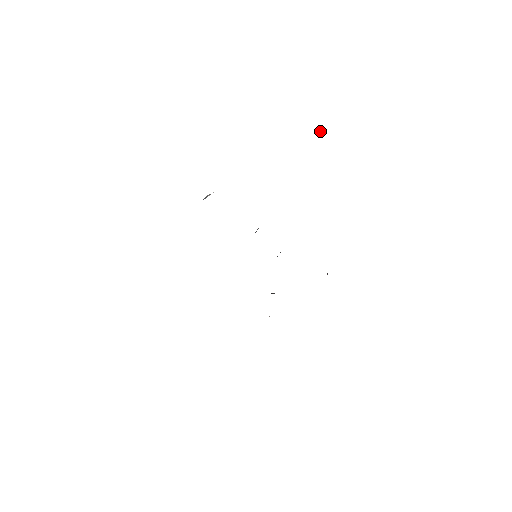
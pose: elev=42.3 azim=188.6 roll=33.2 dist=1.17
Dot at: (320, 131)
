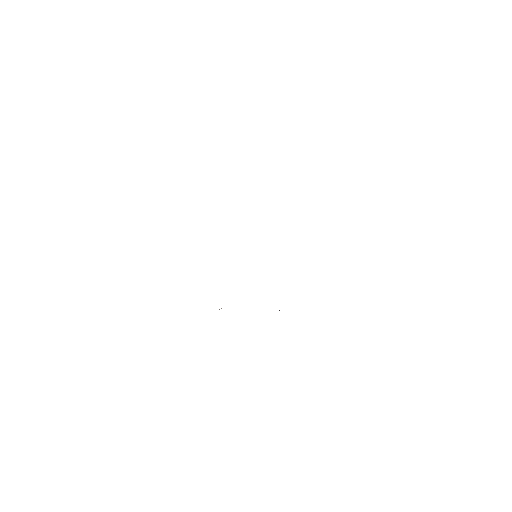
Dot at: occluded
